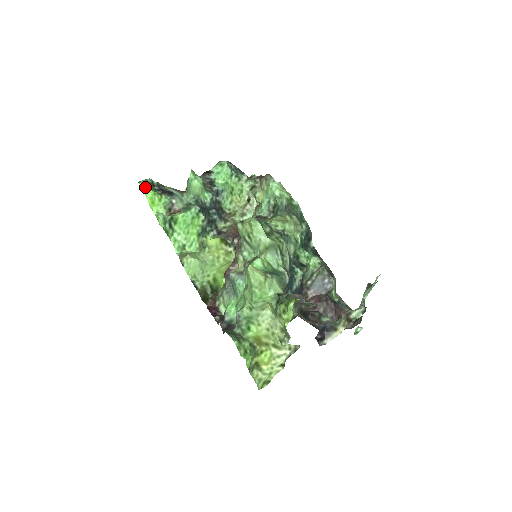
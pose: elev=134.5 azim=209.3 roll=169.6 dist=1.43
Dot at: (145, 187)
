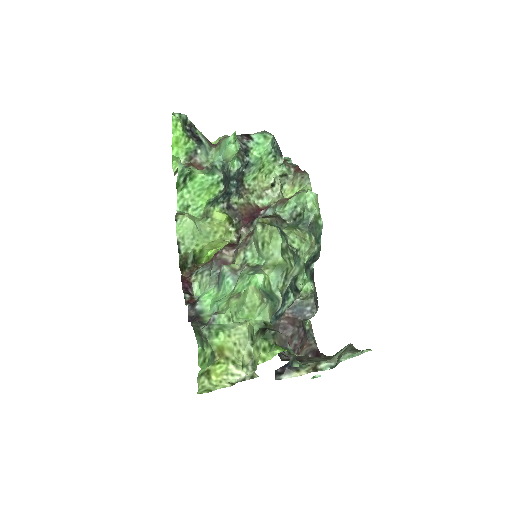
Dot at: (177, 123)
